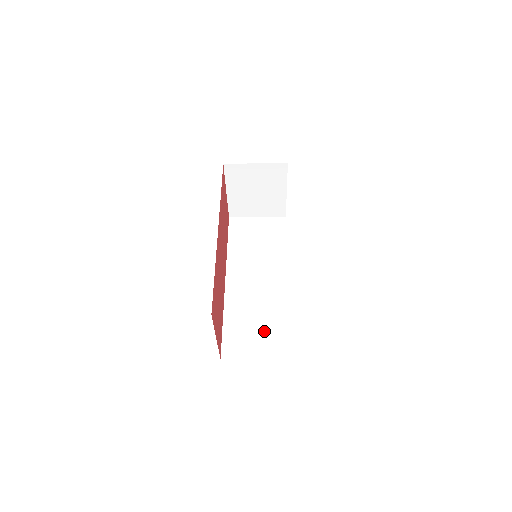
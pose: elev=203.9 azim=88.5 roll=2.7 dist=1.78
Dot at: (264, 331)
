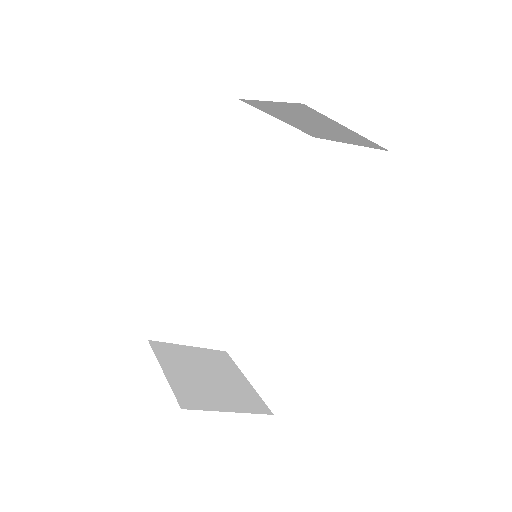
Dot at: (211, 314)
